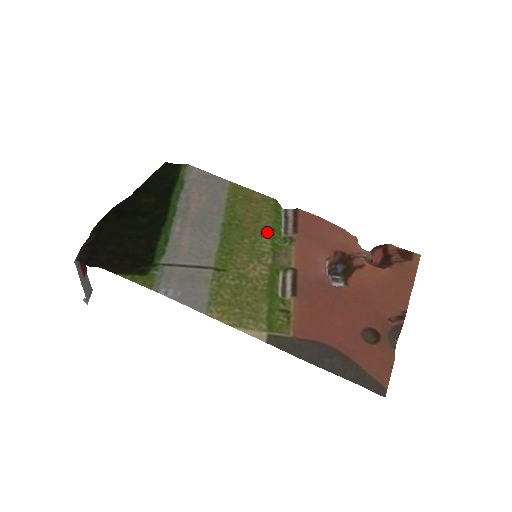
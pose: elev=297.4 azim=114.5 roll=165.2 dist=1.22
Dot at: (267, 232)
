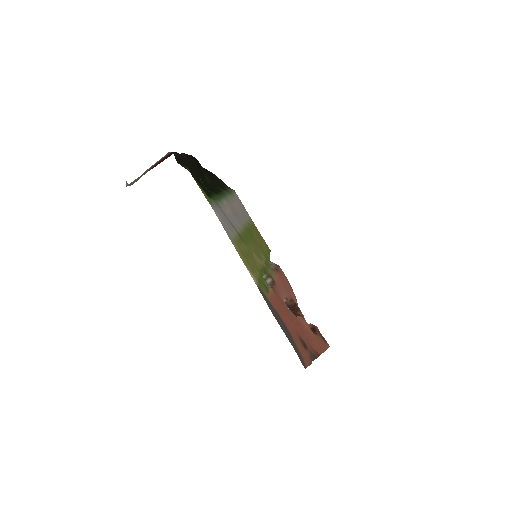
Dot at: (265, 254)
